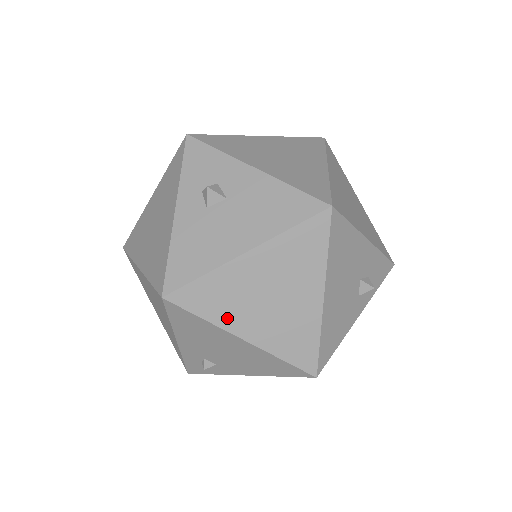
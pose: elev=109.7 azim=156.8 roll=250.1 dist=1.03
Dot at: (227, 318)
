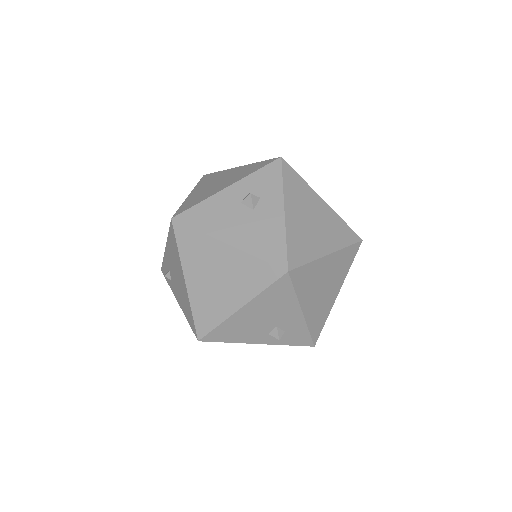
Dot at: (188, 263)
